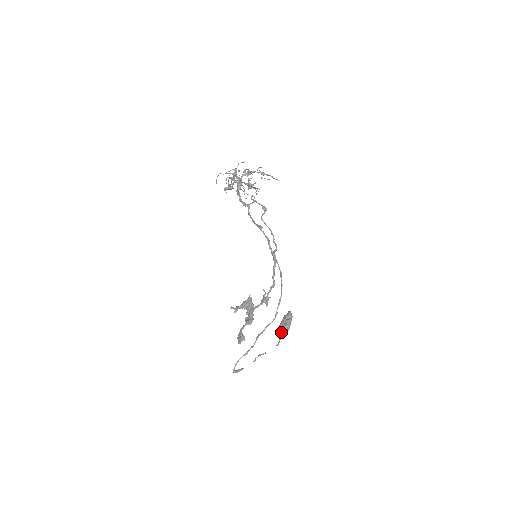
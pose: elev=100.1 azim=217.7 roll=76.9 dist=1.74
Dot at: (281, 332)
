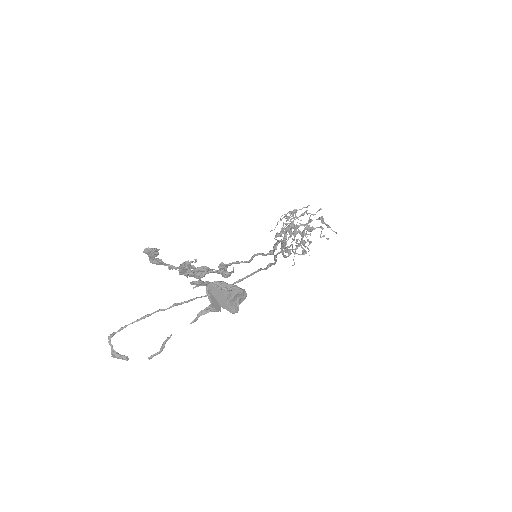
Dot at: occluded
